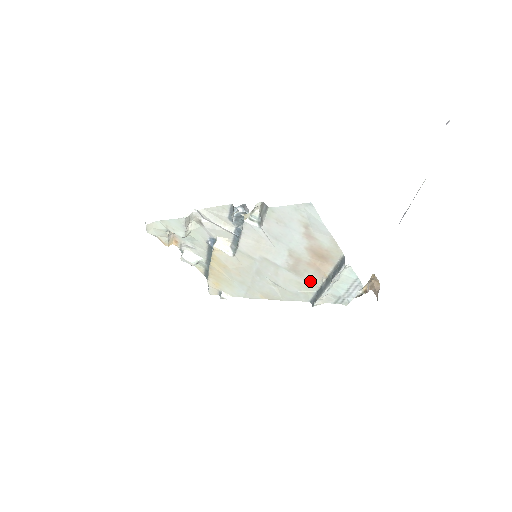
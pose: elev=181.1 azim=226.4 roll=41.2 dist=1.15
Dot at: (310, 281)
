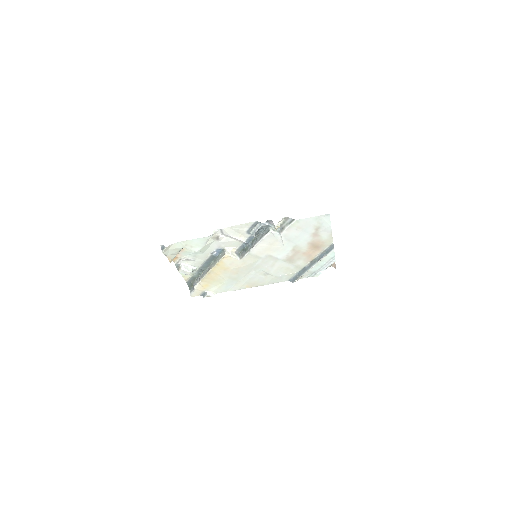
Dot at: (298, 265)
